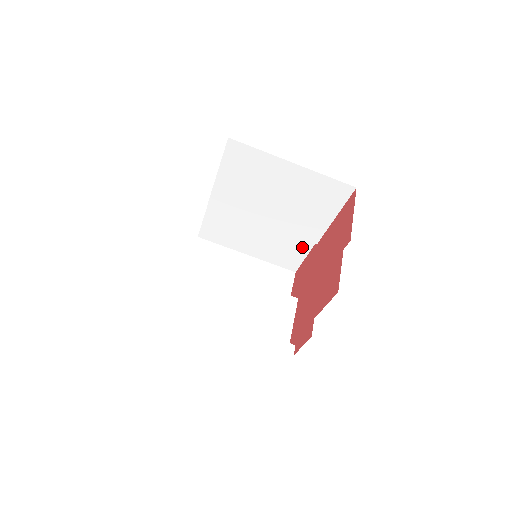
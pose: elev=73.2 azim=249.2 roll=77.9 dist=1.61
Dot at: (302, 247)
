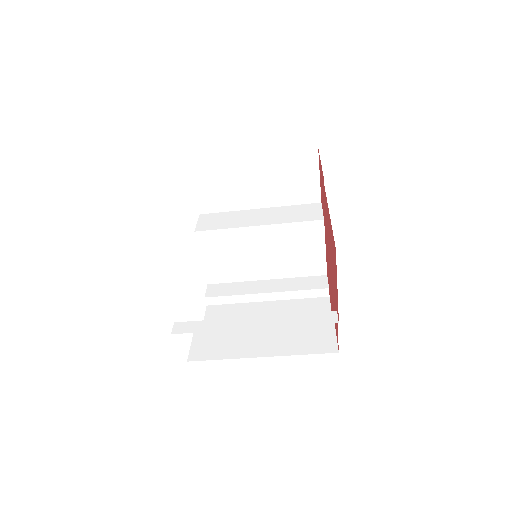
Dot at: occluded
